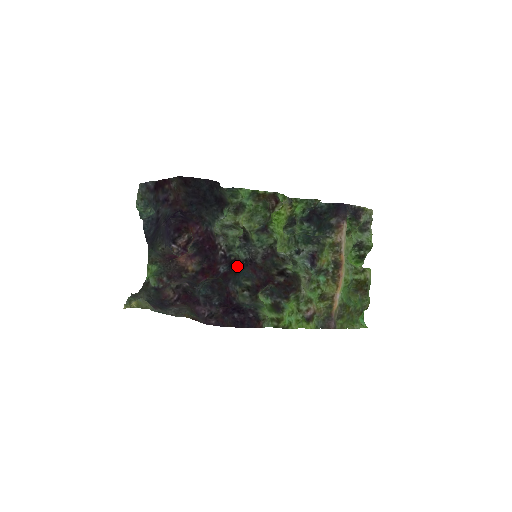
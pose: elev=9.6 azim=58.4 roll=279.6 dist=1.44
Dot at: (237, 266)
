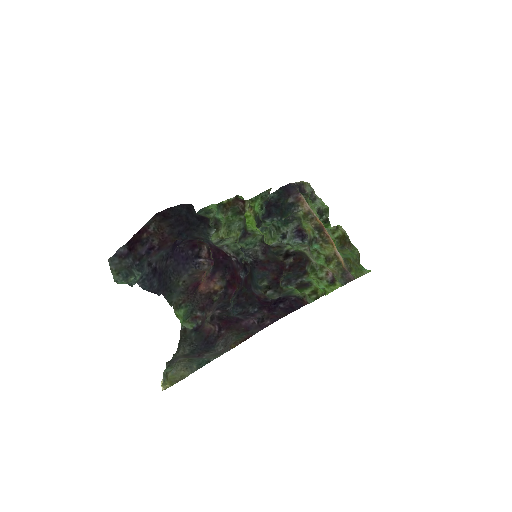
Dot at: (250, 269)
